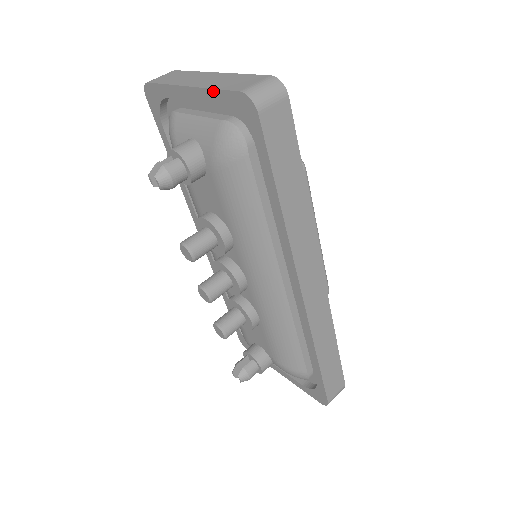
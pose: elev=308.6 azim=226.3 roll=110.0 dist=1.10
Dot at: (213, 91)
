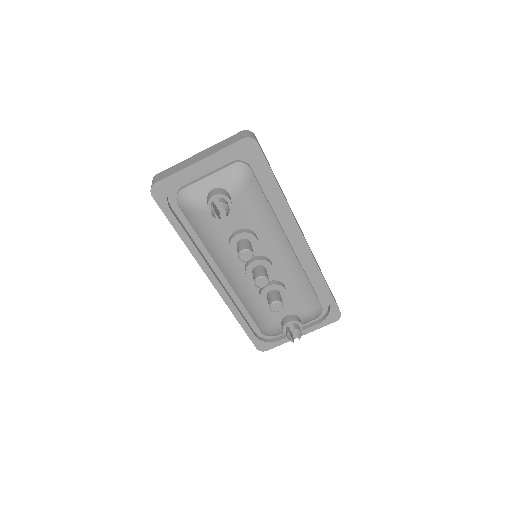
Dot at: (222, 151)
